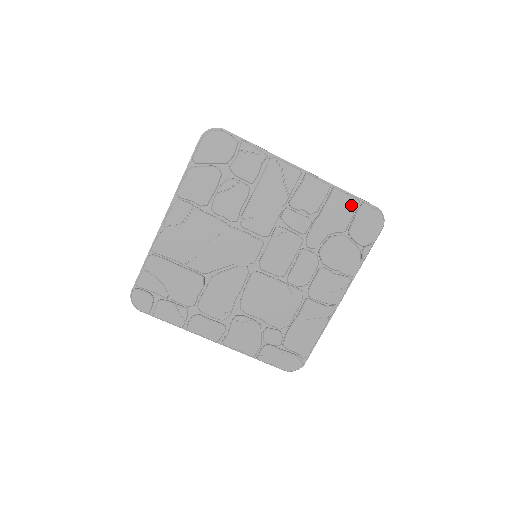
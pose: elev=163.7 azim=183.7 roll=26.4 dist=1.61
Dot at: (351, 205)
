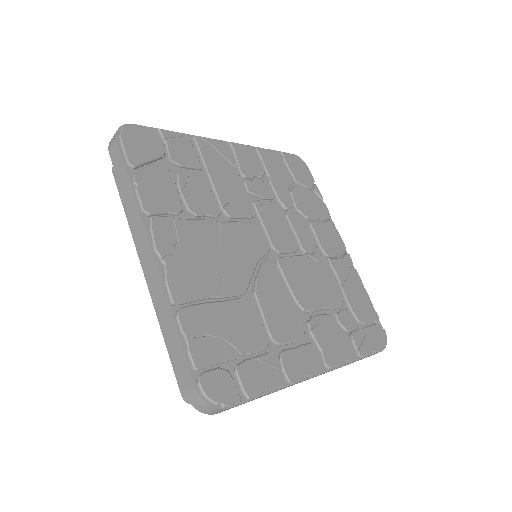
Dot at: (277, 157)
